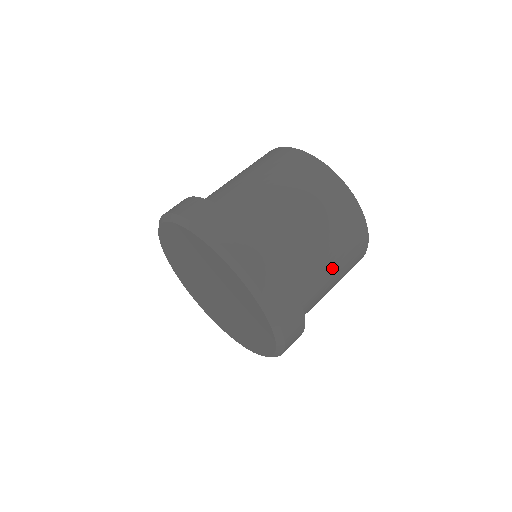
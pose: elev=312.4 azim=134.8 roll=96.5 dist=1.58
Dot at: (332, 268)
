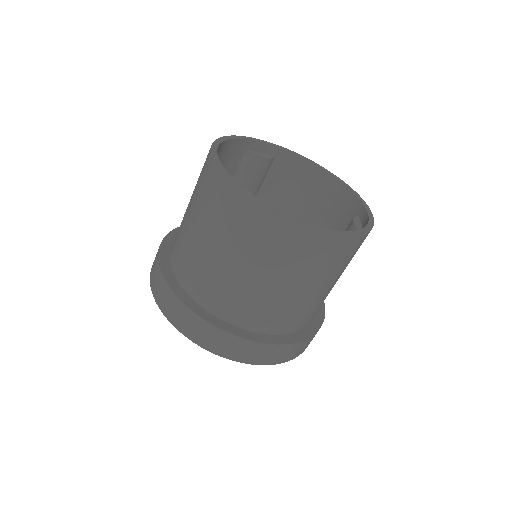
Dot at: (323, 288)
